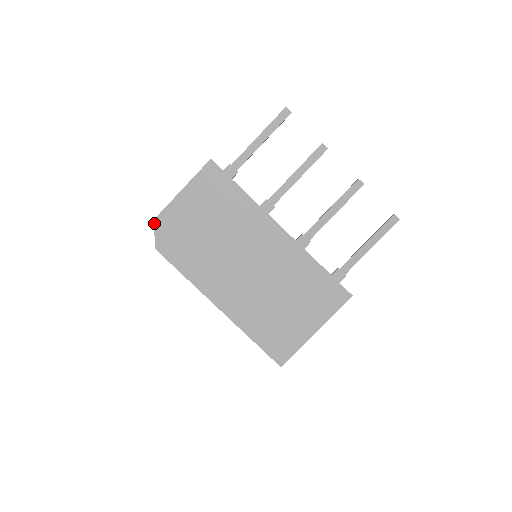
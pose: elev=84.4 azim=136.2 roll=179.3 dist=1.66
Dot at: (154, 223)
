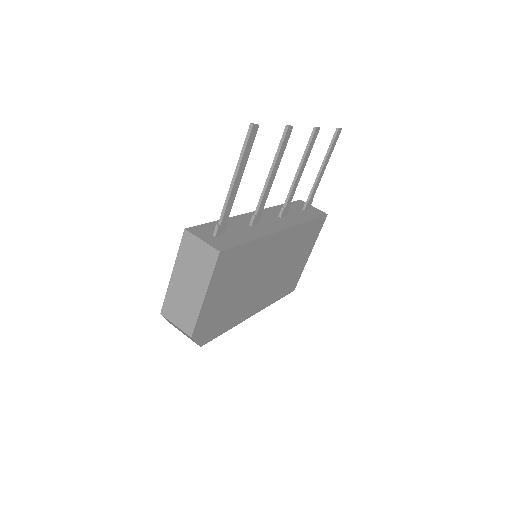
Dot at: occluded
